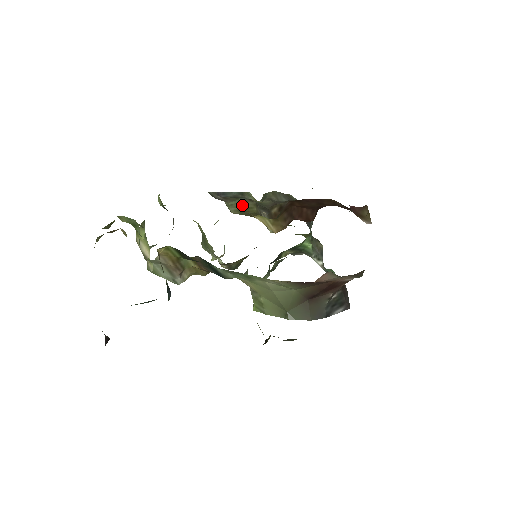
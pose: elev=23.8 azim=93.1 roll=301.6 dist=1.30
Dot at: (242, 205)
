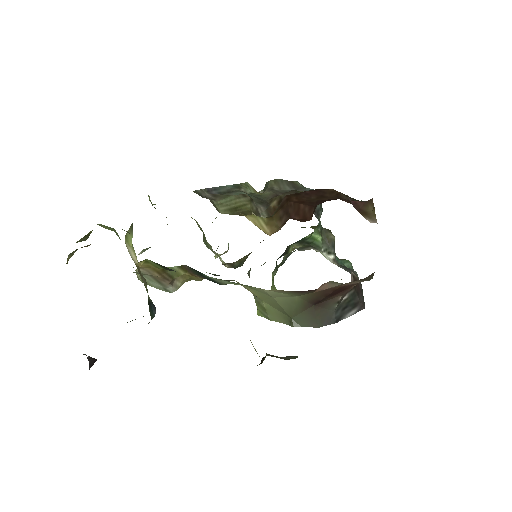
Dot at: (234, 203)
